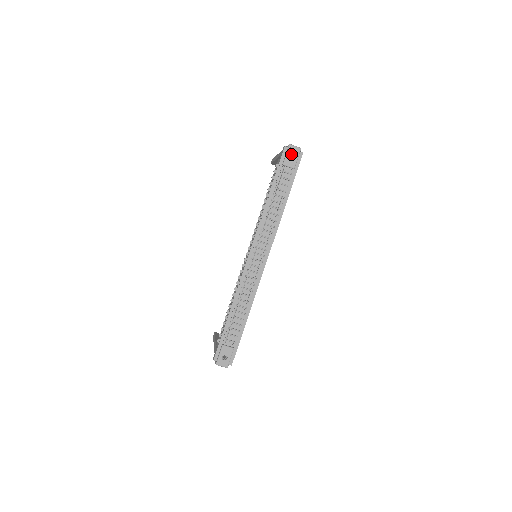
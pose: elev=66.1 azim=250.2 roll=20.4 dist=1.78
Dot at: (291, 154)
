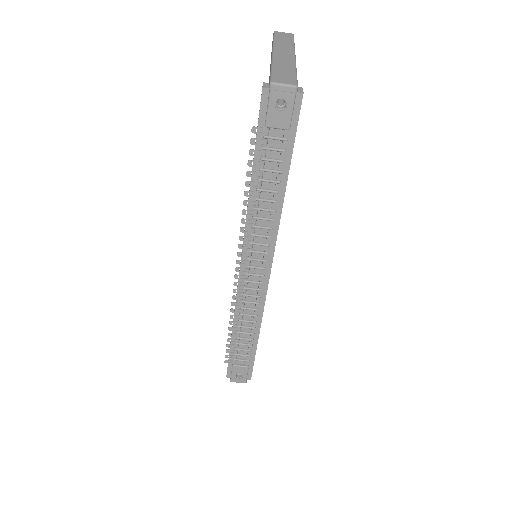
Dot at: occluded
